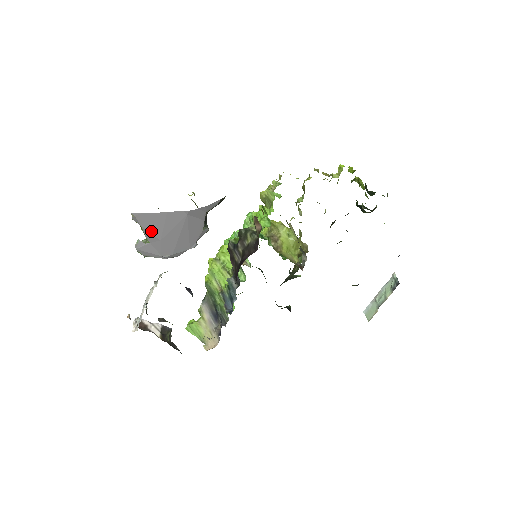
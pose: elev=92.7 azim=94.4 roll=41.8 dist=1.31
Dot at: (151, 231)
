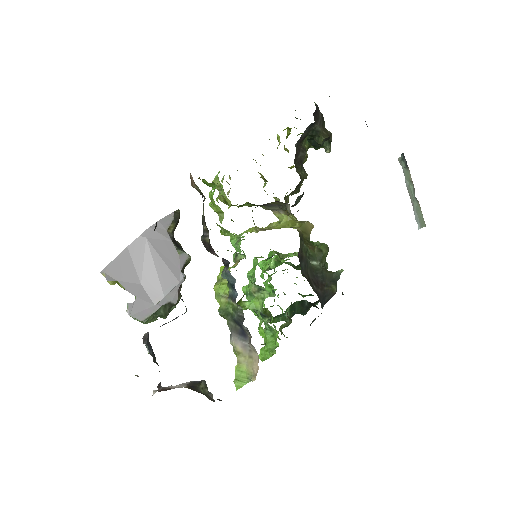
Dot at: (127, 280)
